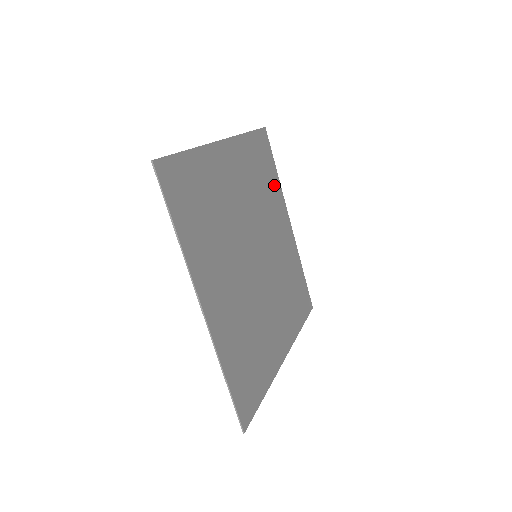
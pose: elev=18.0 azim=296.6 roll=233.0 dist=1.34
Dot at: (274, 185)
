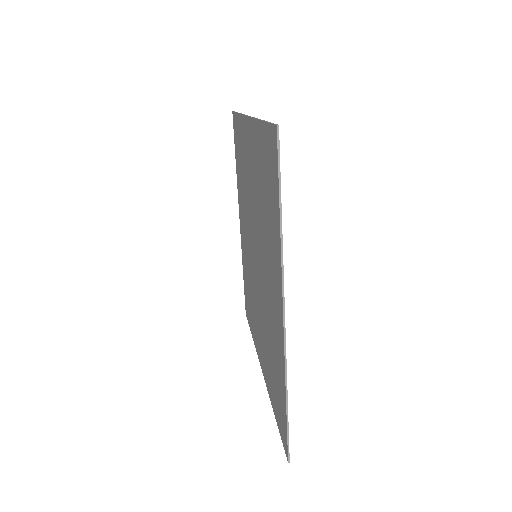
Dot at: (260, 149)
